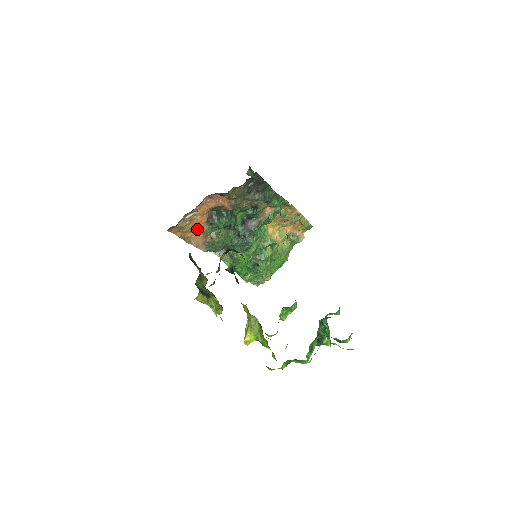
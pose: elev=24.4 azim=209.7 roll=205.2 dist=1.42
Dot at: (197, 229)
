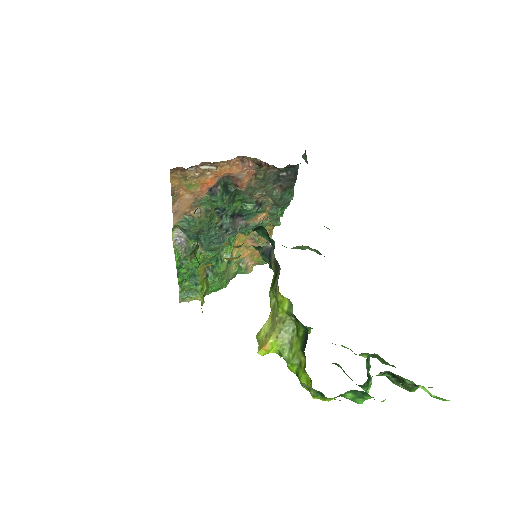
Dot at: (195, 190)
